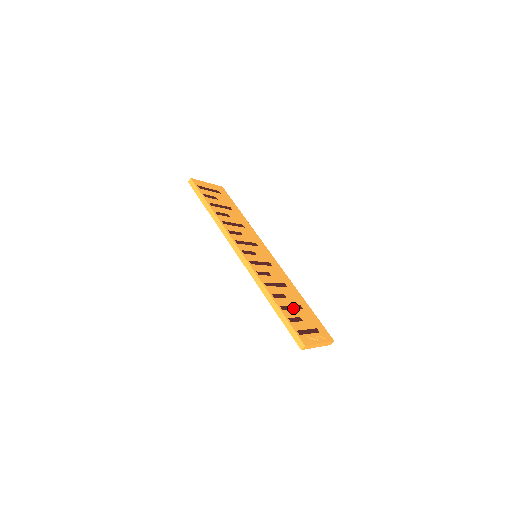
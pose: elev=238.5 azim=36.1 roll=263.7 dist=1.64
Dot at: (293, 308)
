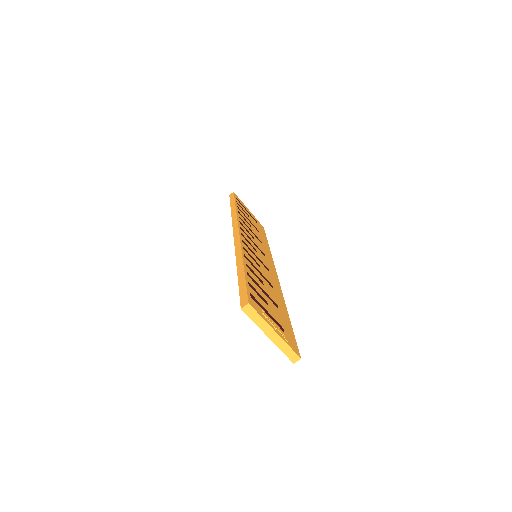
Dot at: (264, 293)
